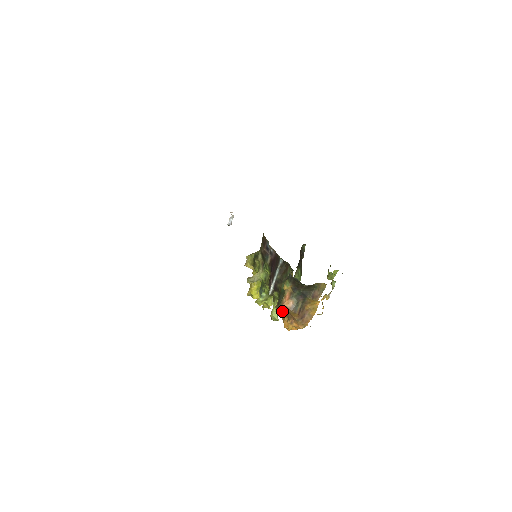
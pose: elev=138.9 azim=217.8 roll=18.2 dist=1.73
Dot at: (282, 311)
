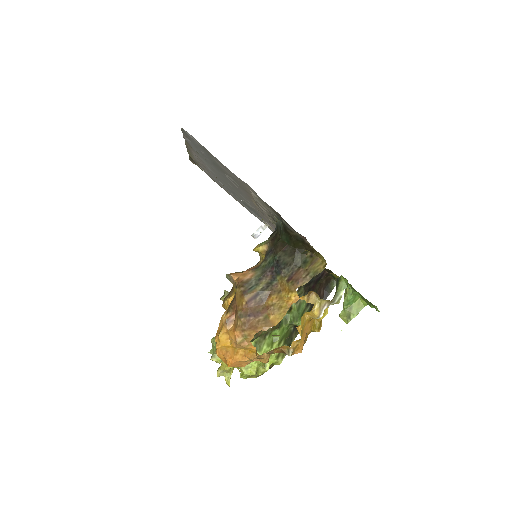
Dot at: (229, 300)
